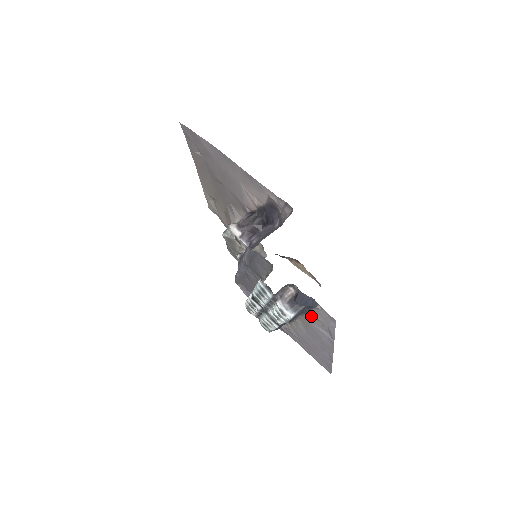
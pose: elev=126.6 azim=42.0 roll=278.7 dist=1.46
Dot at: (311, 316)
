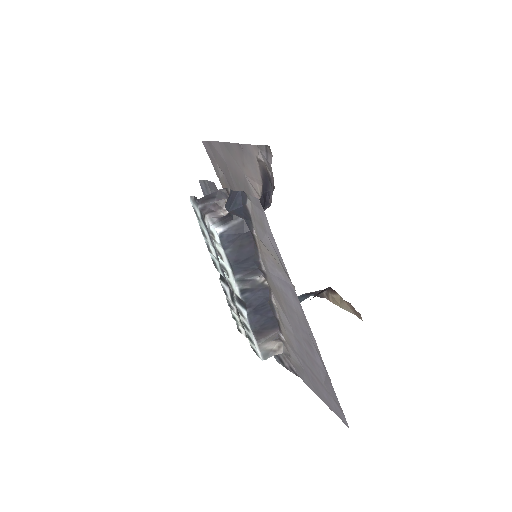
Dot at: (261, 249)
